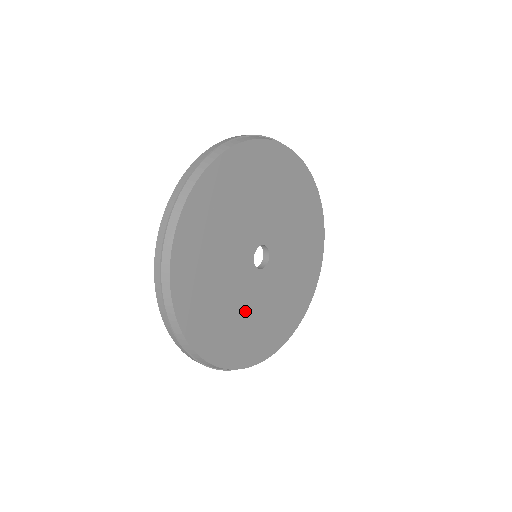
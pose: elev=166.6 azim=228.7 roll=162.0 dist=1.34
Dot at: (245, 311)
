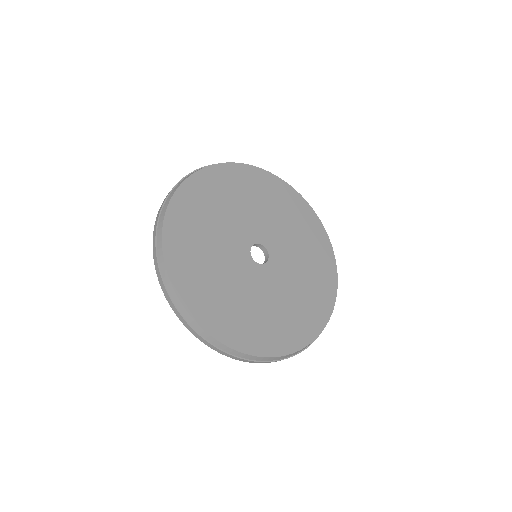
Dot at: (215, 247)
